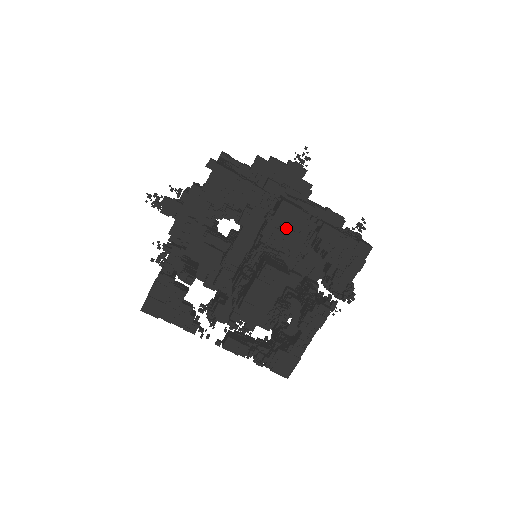
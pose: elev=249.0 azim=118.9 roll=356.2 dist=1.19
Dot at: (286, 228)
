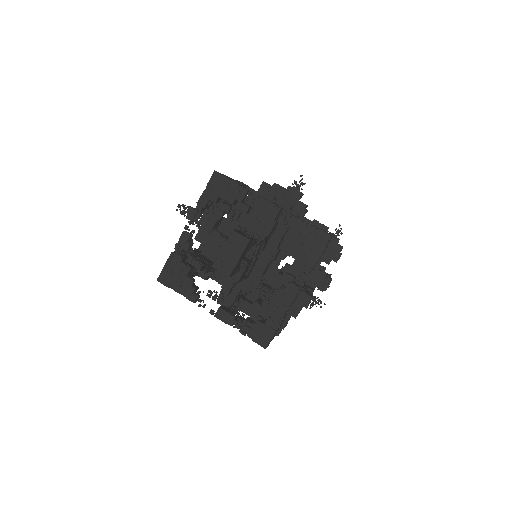
Dot at: (263, 218)
